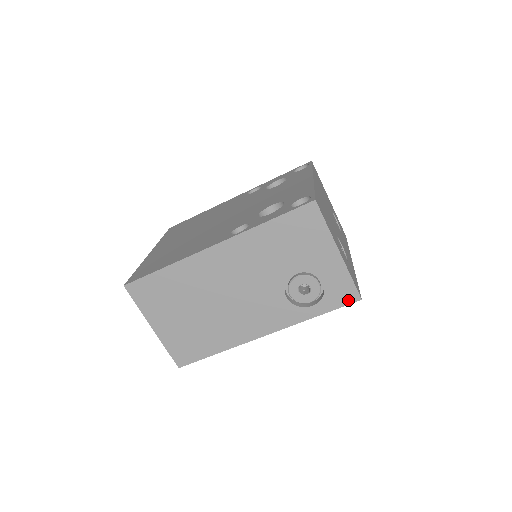
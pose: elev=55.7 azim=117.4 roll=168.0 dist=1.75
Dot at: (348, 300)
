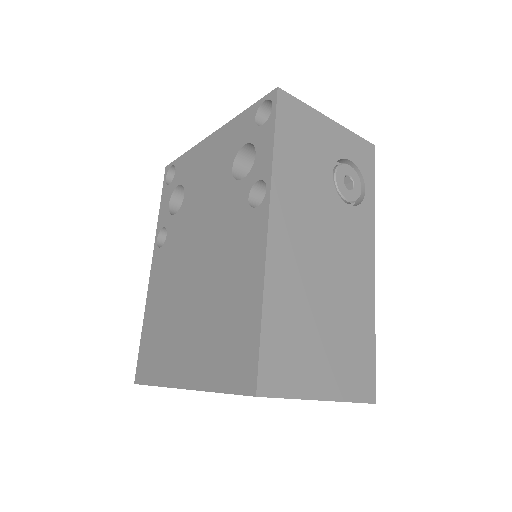
Dot at: (371, 156)
